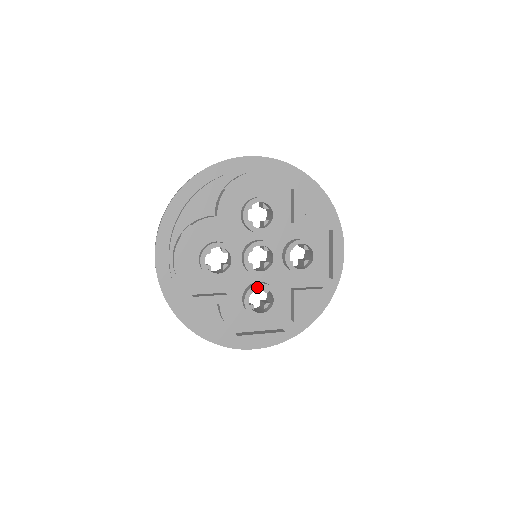
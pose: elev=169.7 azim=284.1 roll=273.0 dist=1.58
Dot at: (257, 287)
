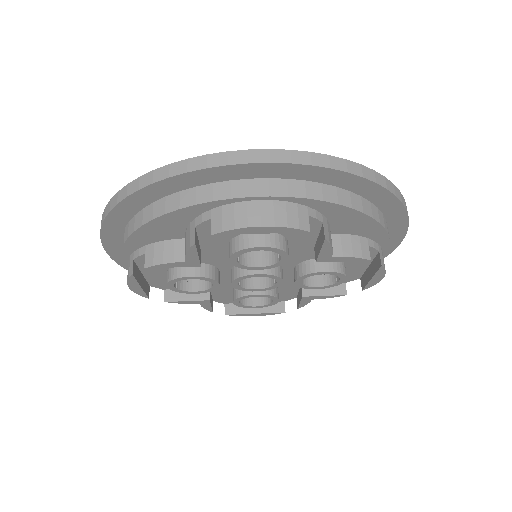
Dot at: (251, 296)
